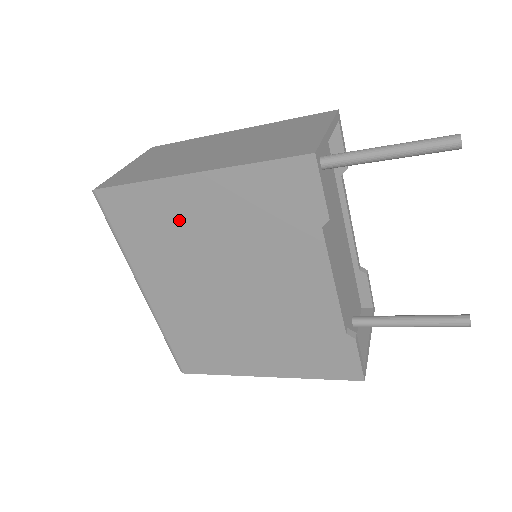
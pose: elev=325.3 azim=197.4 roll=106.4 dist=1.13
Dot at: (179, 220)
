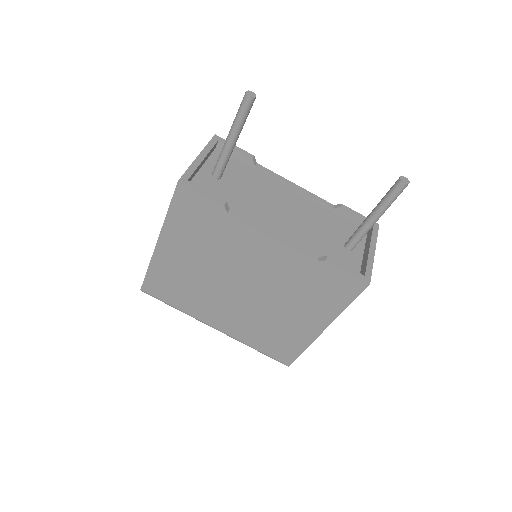
Dot at: (180, 272)
